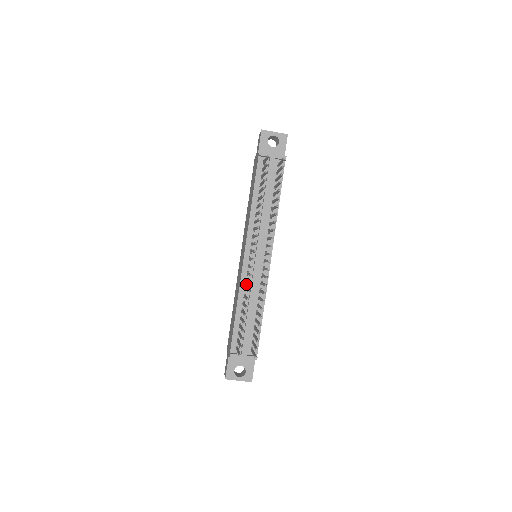
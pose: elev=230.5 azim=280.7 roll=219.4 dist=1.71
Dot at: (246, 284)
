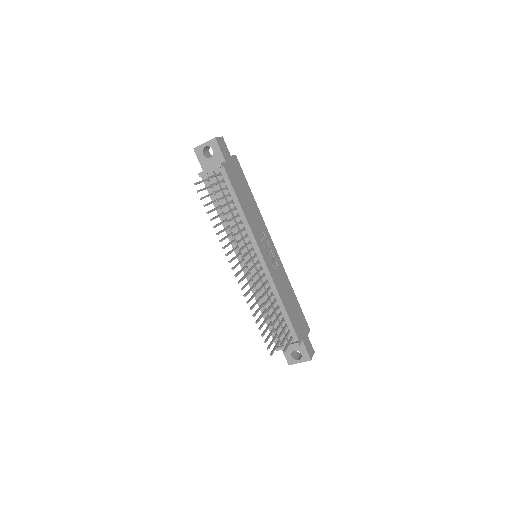
Dot at: (256, 288)
